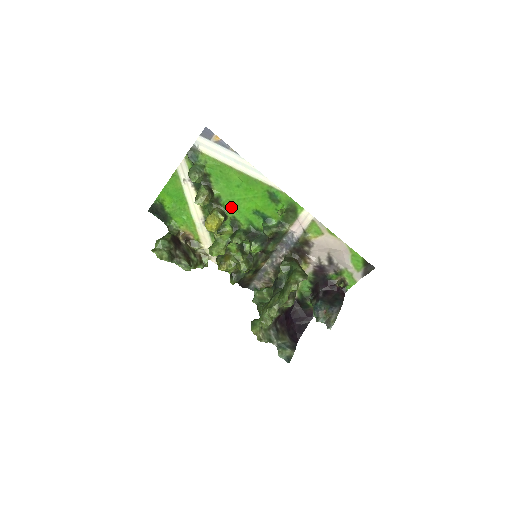
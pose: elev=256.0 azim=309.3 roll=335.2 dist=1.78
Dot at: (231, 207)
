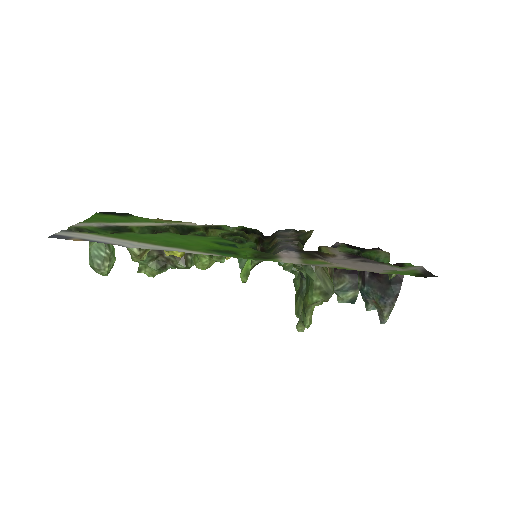
Dot at: (182, 236)
